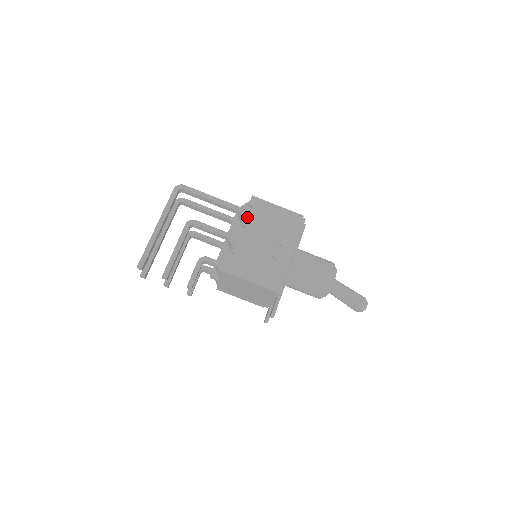
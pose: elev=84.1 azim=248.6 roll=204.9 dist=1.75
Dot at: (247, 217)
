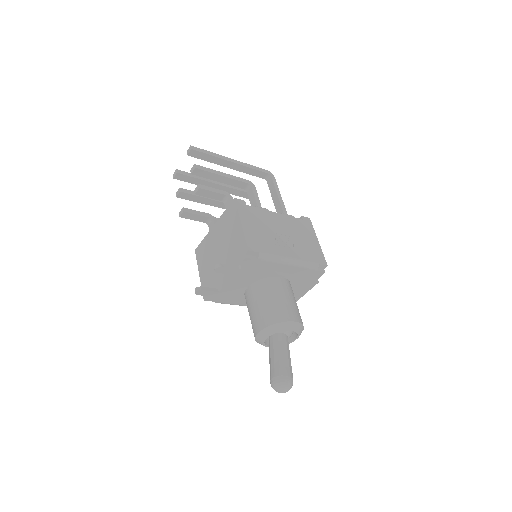
Dot at: (291, 215)
